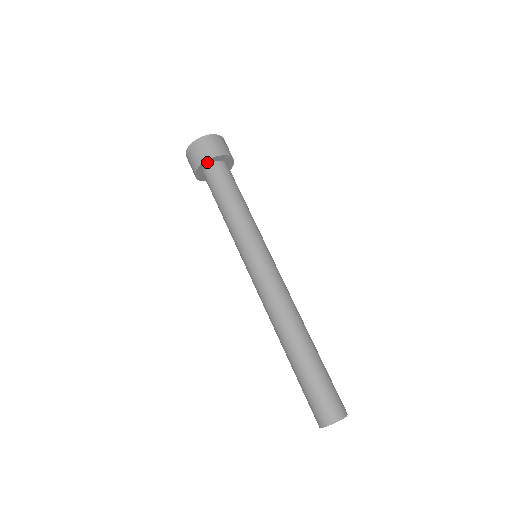
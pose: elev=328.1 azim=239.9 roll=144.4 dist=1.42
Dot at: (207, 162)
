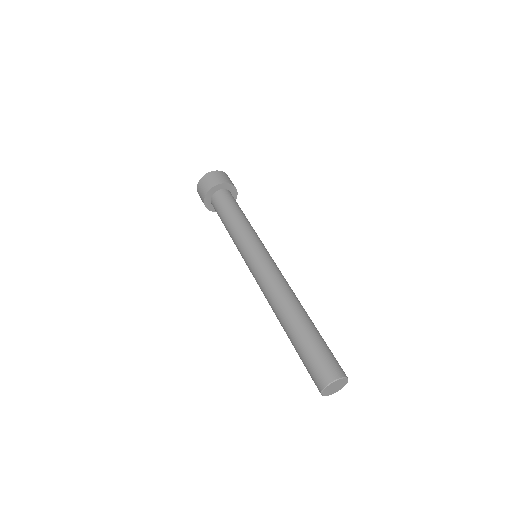
Dot at: (211, 191)
